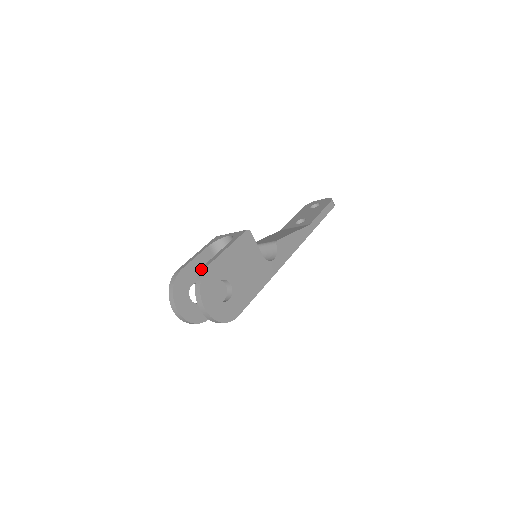
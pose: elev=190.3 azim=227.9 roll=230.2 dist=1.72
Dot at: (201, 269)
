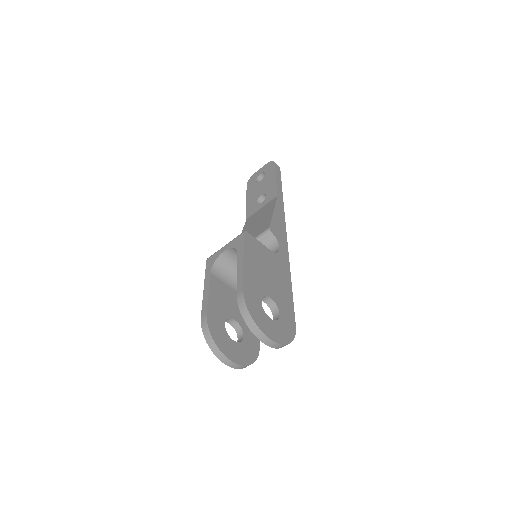
Dot at: (238, 300)
